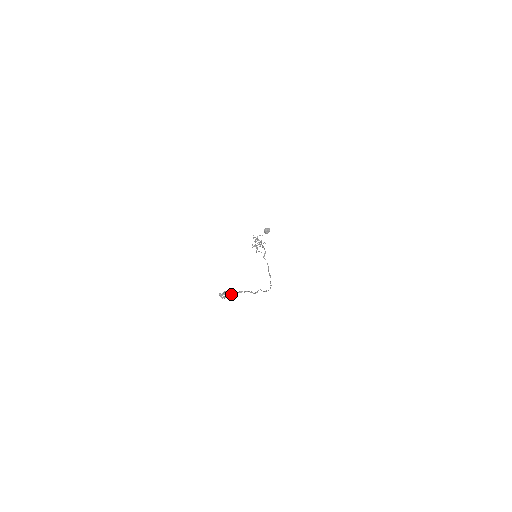
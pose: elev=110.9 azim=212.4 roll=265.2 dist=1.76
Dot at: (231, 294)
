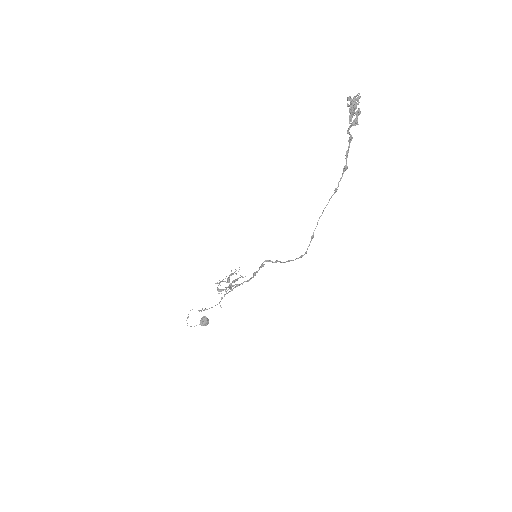
Dot at: (359, 110)
